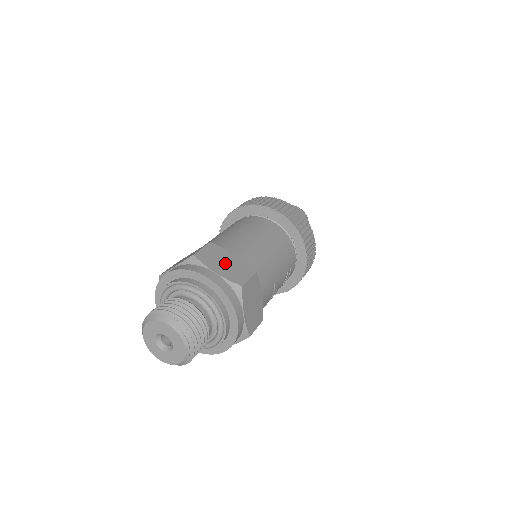
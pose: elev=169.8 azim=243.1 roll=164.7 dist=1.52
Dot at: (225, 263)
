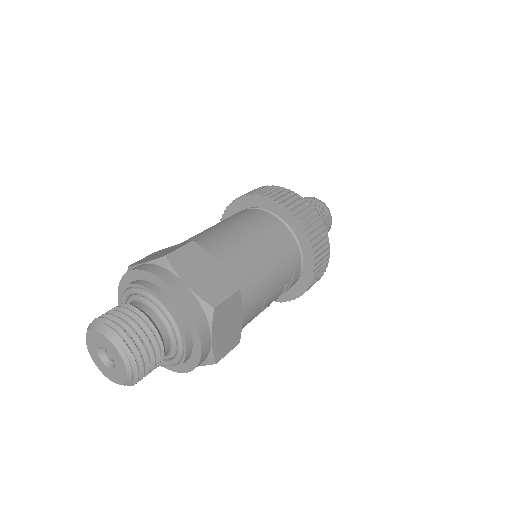
Dot at: (202, 272)
